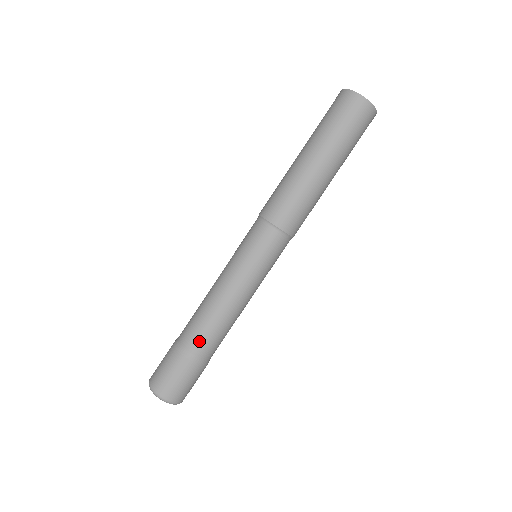
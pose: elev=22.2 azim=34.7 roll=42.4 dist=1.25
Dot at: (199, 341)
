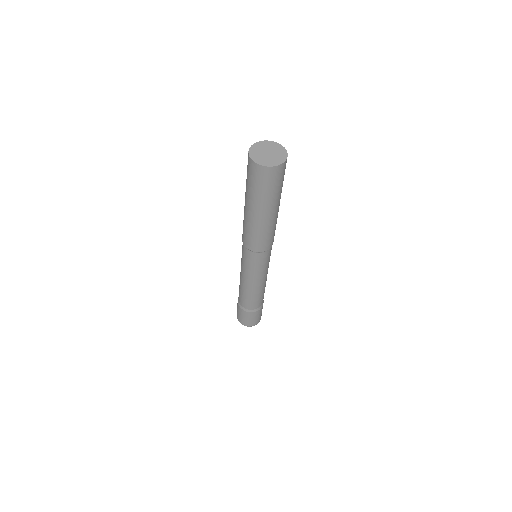
Dot at: (242, 301)
